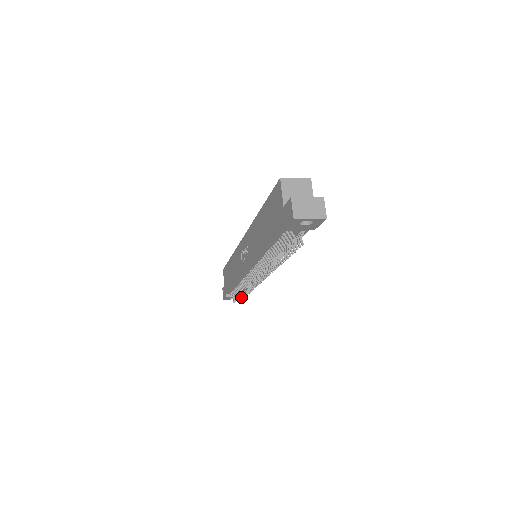
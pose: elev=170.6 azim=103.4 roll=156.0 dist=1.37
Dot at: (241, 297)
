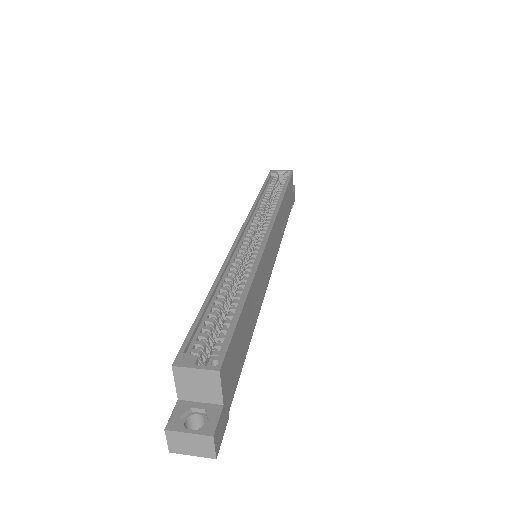
Dot at: occluded
